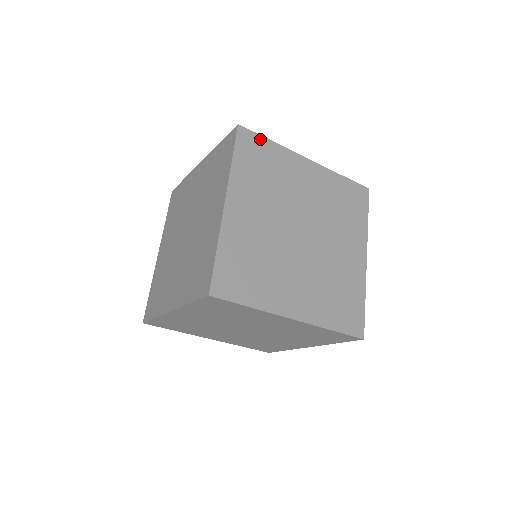
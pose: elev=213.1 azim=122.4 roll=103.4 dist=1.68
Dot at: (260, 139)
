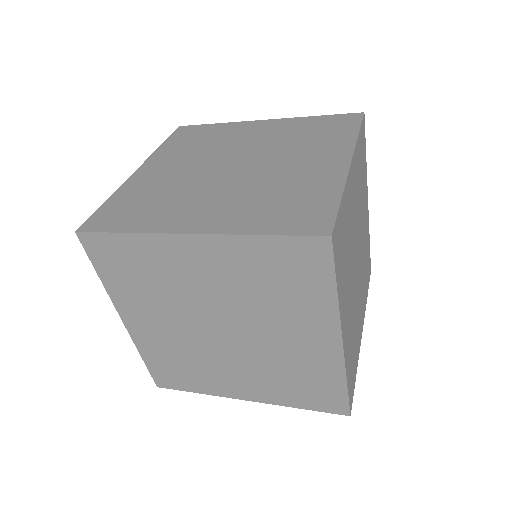
Dot at: (110, 238)
